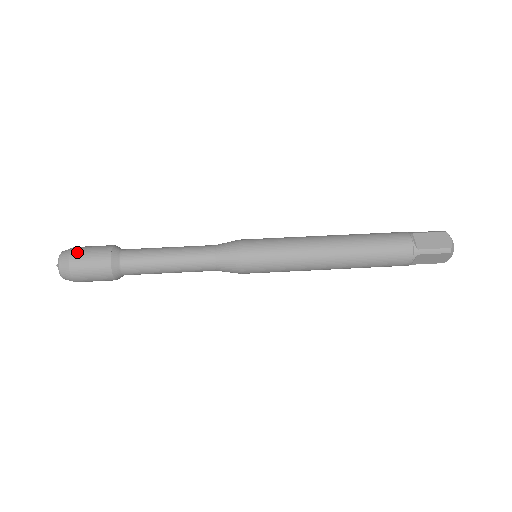
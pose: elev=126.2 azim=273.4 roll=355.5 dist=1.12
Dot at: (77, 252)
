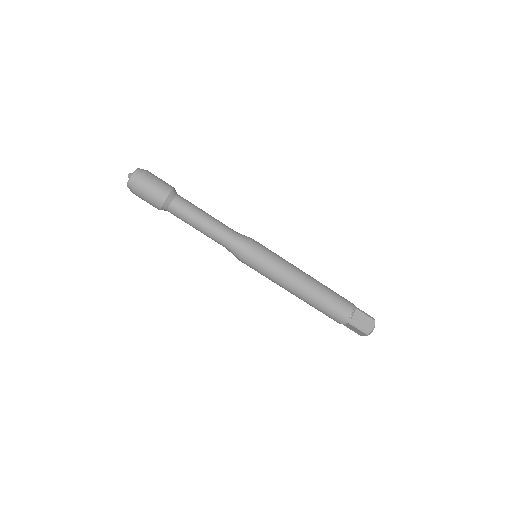
Dot at: (138, 195)
